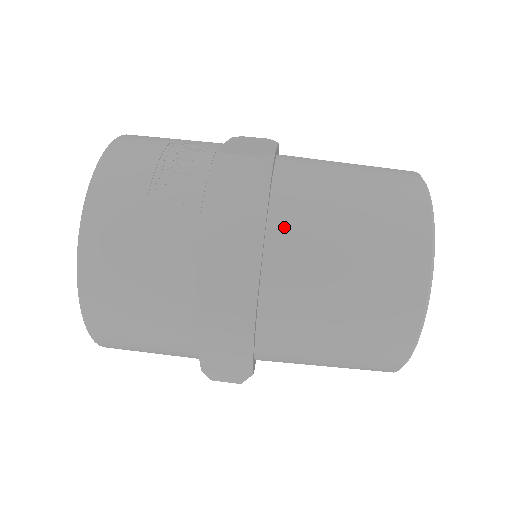
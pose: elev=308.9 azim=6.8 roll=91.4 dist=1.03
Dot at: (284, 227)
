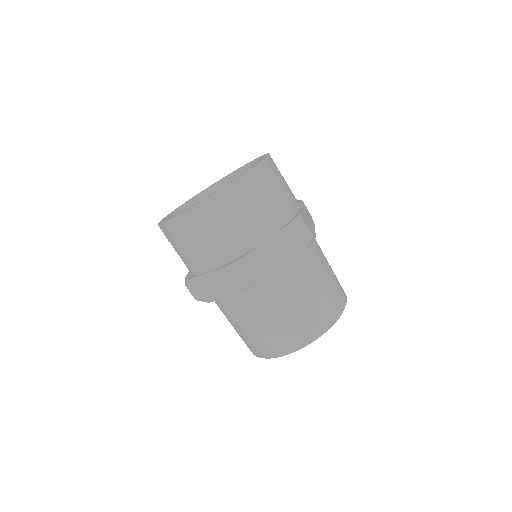
Dot at: occluded
